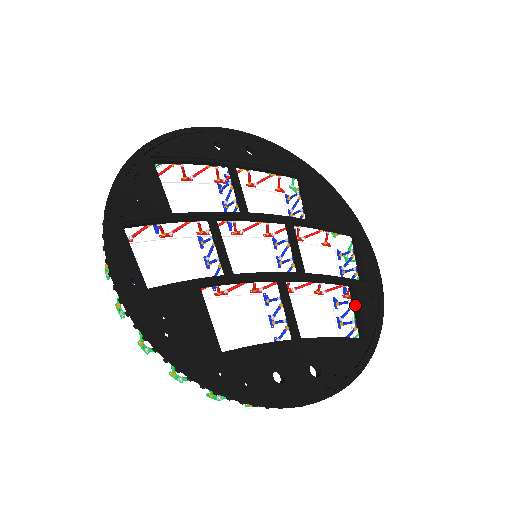
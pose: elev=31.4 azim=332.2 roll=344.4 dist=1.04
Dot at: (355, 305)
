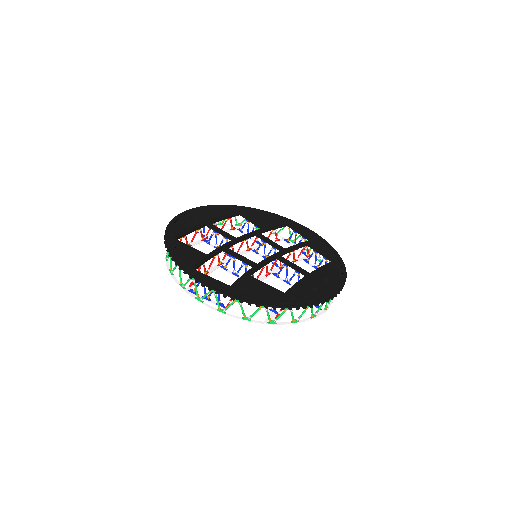
Dot at: (318, 250)
